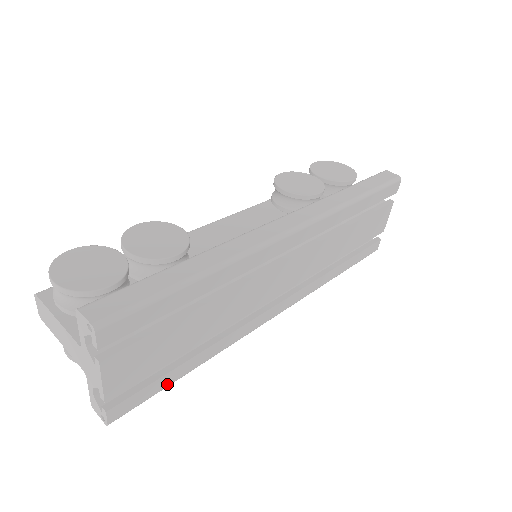
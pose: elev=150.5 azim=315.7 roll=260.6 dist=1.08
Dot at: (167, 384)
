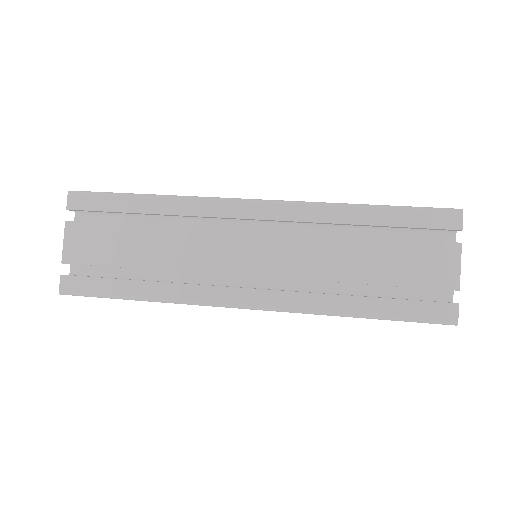
Dot at: (111, 292)
